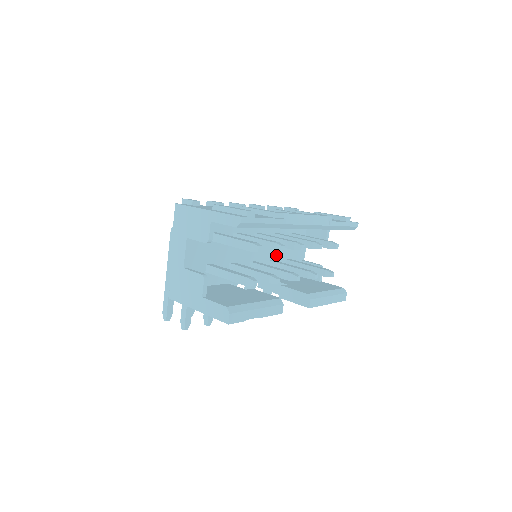
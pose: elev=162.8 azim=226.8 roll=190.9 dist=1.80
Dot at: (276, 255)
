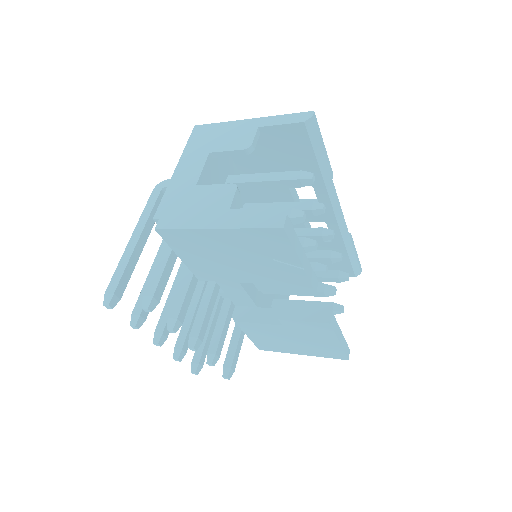
Dot at: occluded
